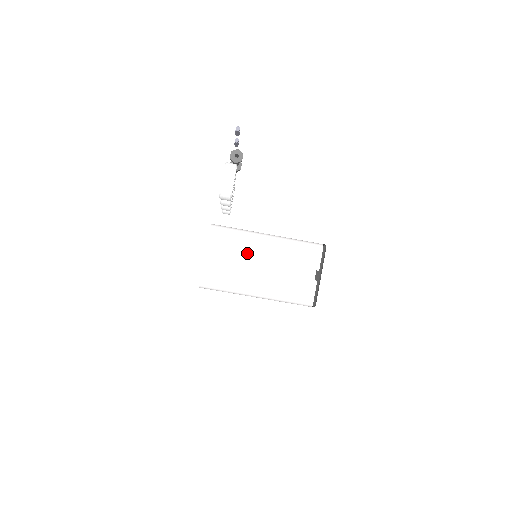
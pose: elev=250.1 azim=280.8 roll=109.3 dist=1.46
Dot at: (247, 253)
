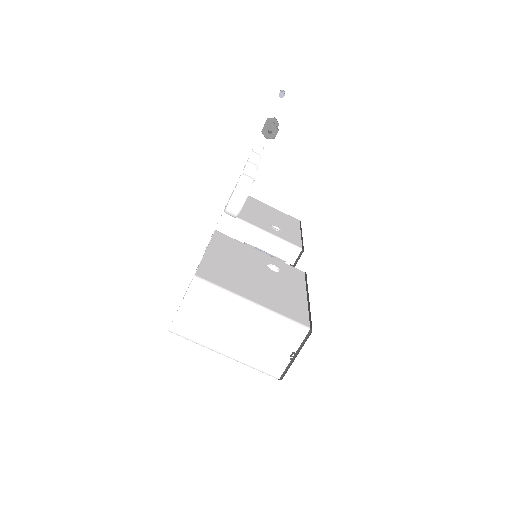
Dot at: (226, 315)
